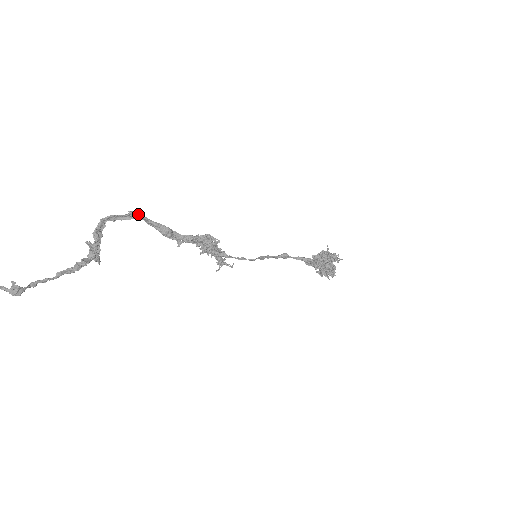
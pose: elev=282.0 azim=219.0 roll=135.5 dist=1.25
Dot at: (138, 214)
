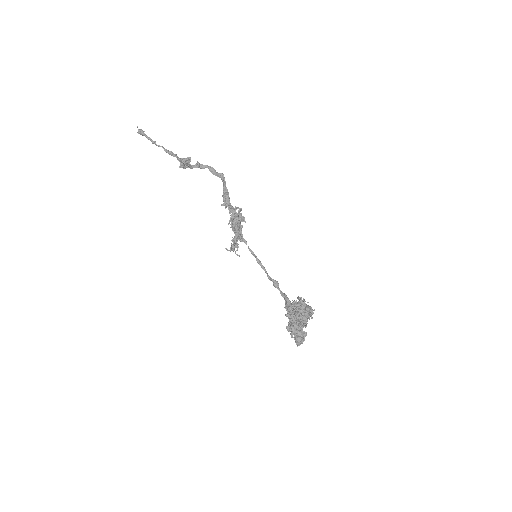
Dot at: (224, 178)
